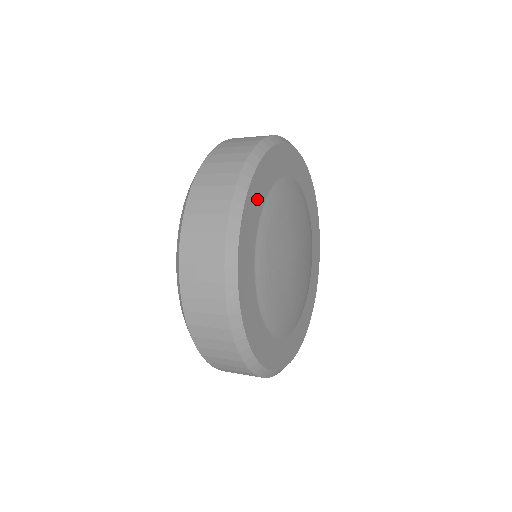
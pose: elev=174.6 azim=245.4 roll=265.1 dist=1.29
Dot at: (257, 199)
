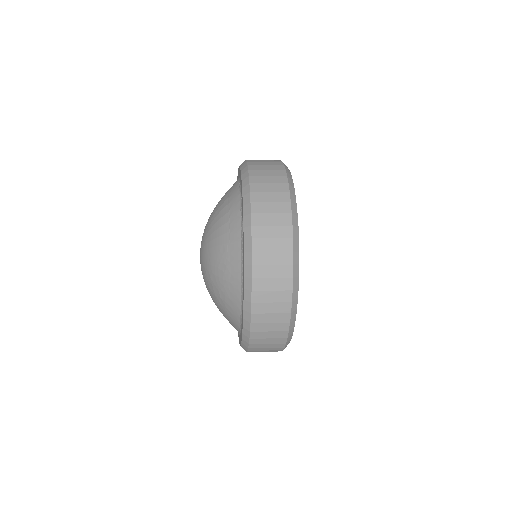
Dot at: occluded
